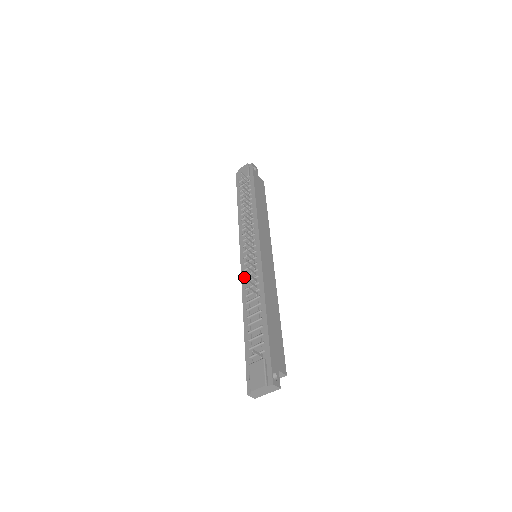
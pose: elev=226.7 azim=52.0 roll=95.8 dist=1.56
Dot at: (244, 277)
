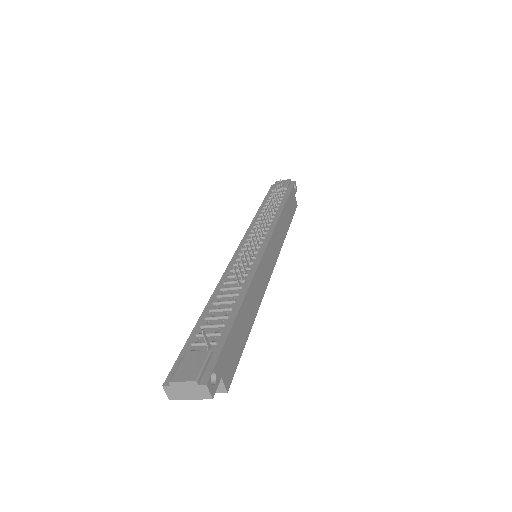
Dot at: (232, 265)
